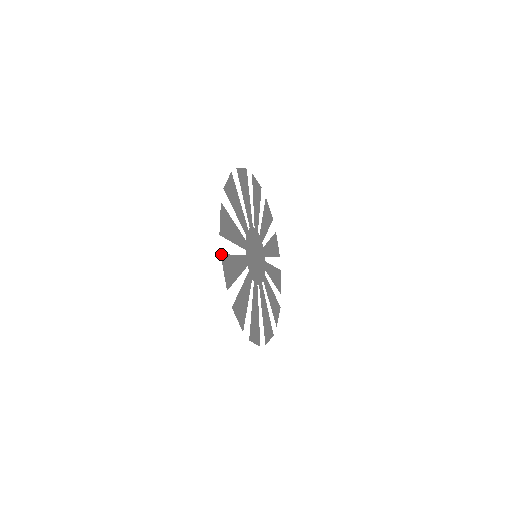
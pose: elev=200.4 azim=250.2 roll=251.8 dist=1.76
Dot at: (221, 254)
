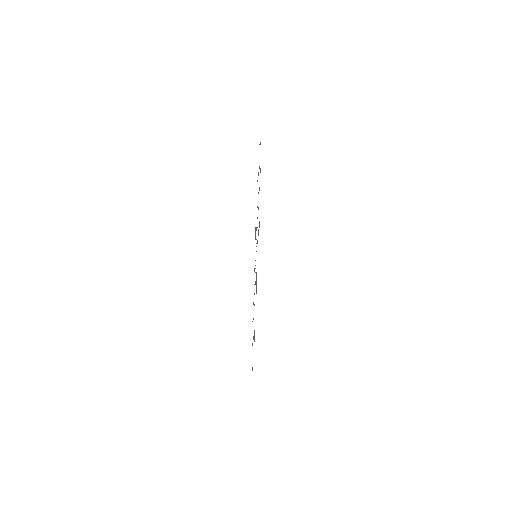
Dot at: occluded
